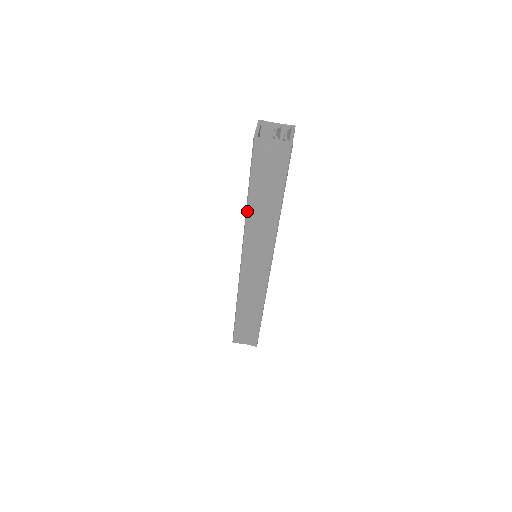
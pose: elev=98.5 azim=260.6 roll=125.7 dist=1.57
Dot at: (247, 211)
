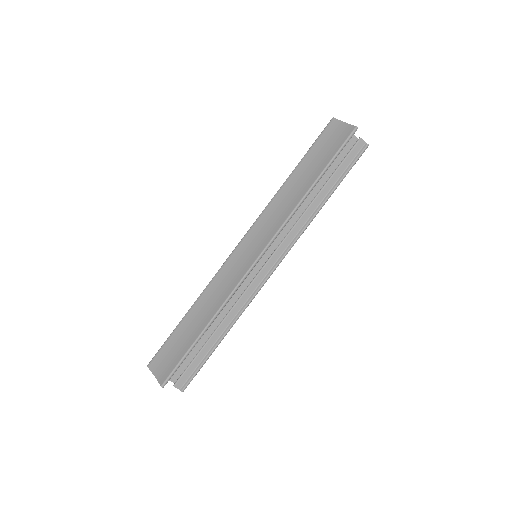
Dot at: (285, 182)
